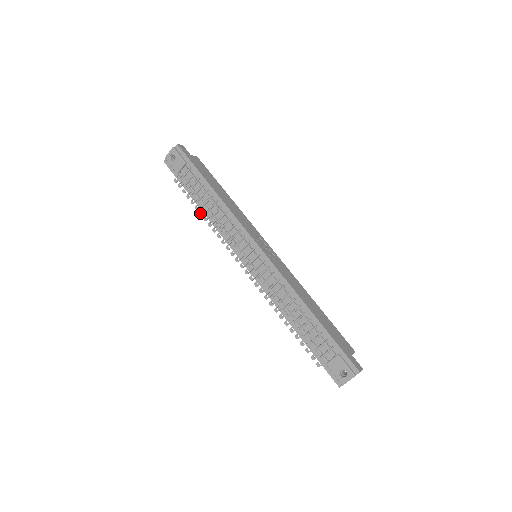
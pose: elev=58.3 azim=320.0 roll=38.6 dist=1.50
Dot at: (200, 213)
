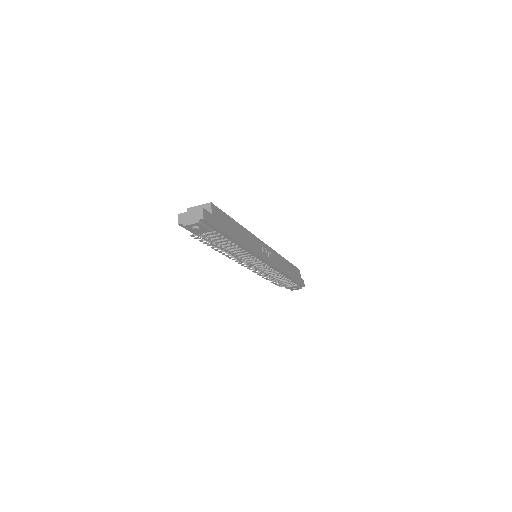
Dot at: (216, 250)
